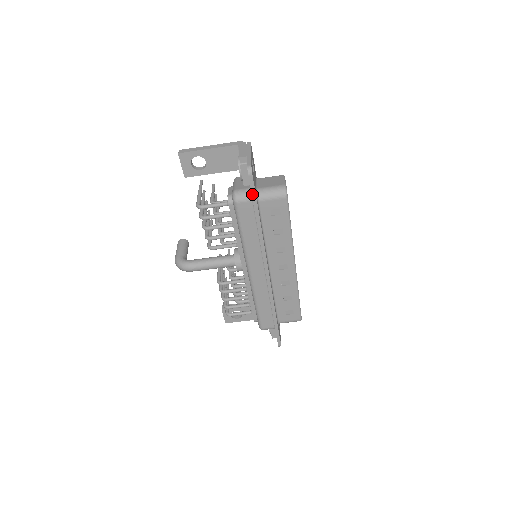
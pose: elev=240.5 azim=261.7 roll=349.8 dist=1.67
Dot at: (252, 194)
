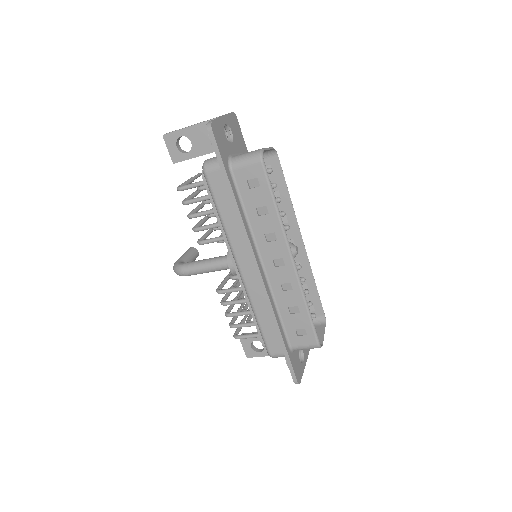
Dot at: (217, 157)
